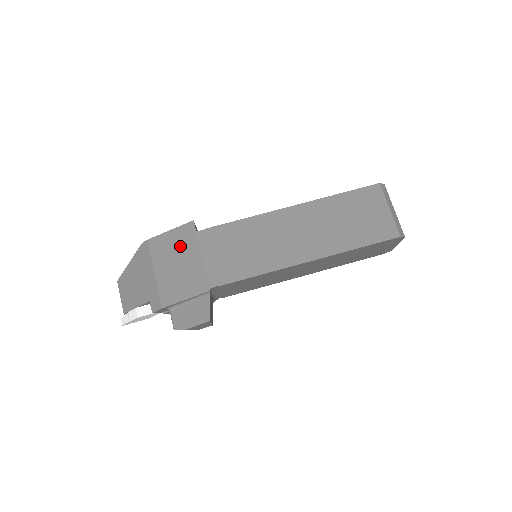
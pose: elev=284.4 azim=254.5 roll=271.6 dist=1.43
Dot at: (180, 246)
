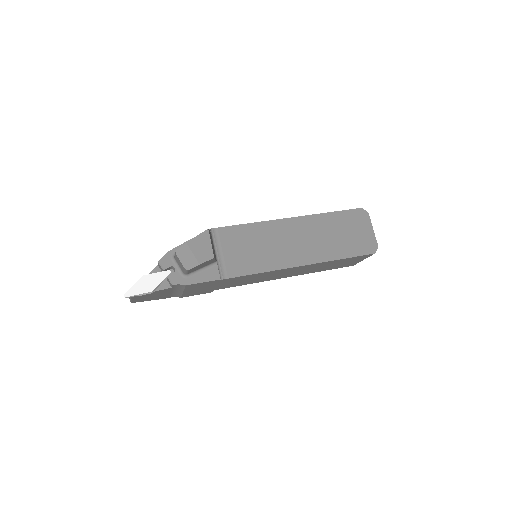
Dot at: occluded
